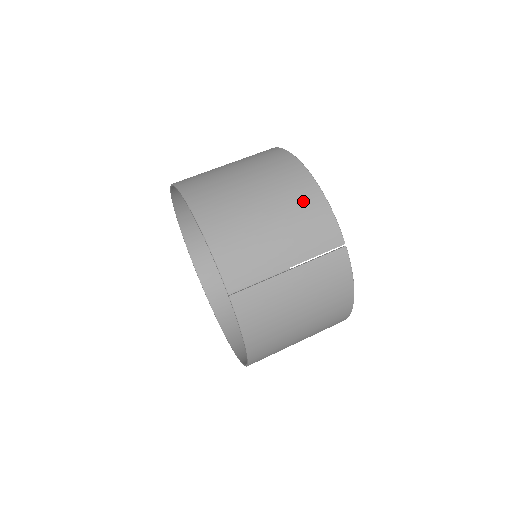
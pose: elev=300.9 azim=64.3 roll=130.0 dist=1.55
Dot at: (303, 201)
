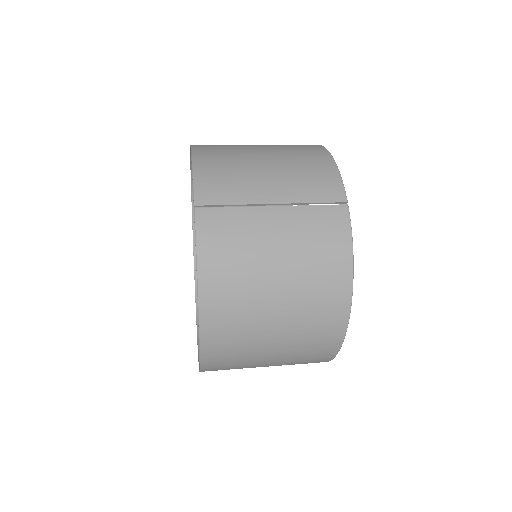
Dot at: (308, 157)
